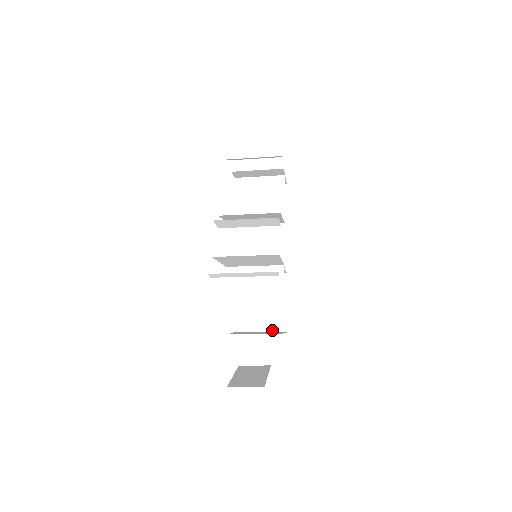
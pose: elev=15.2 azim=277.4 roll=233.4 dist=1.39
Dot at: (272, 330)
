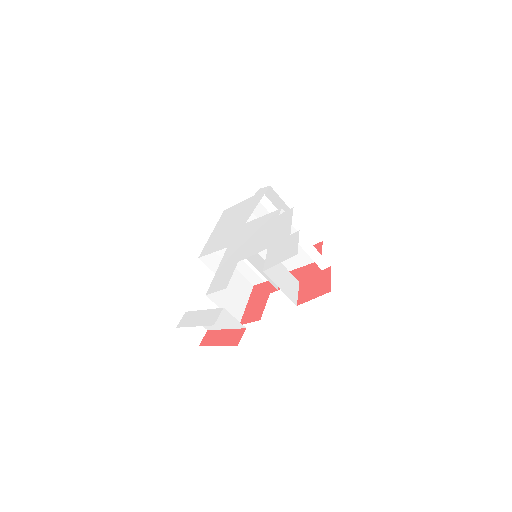
Dot at: occluded
